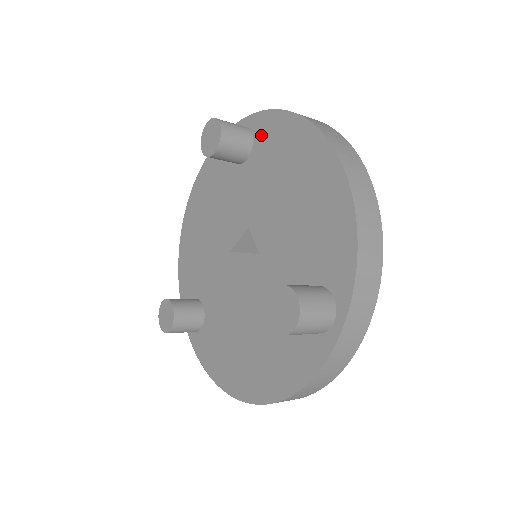
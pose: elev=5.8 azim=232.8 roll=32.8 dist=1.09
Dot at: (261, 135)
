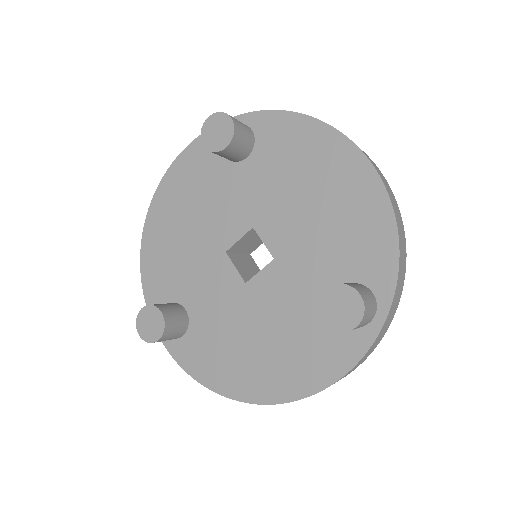
Dot at: (266, 135)
